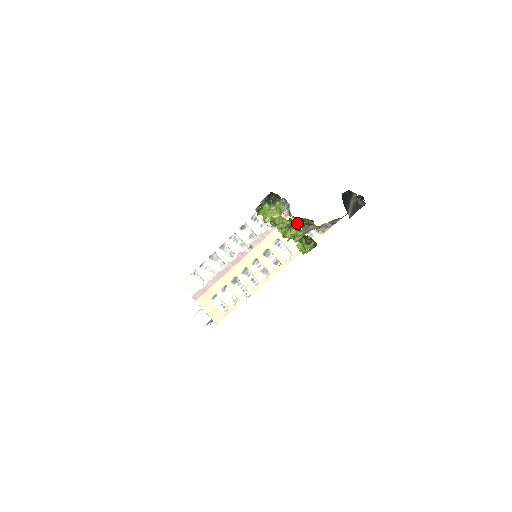
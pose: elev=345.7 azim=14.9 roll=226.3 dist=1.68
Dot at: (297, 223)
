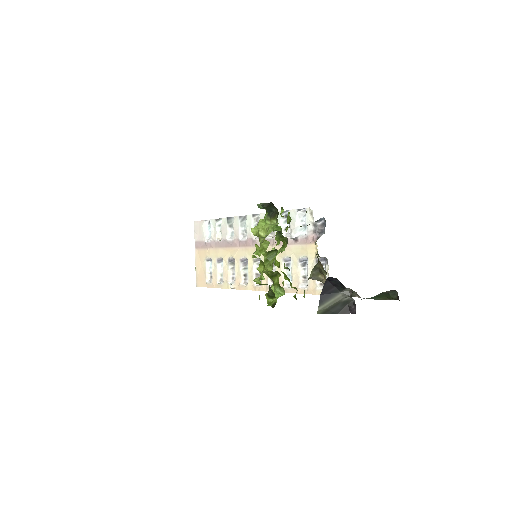
Dot at: occluded
